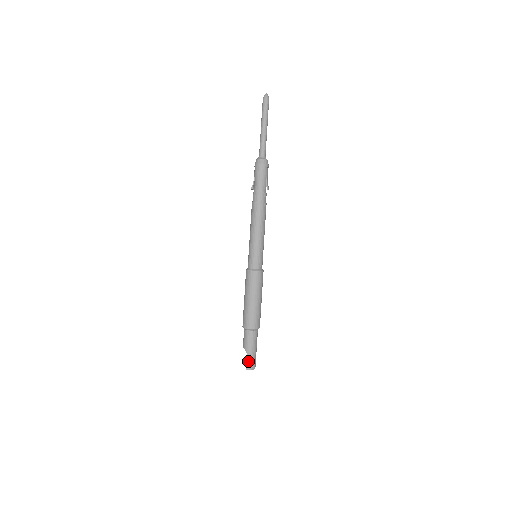
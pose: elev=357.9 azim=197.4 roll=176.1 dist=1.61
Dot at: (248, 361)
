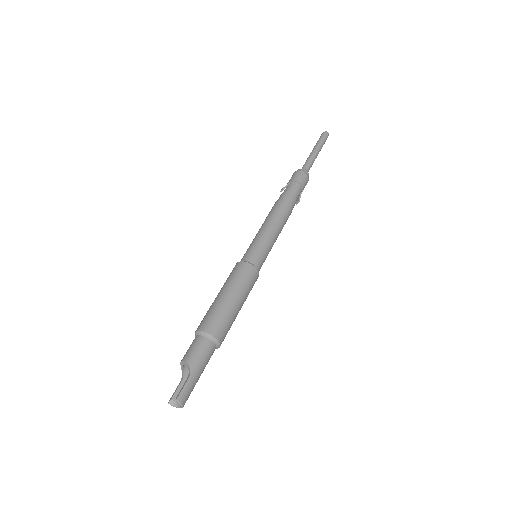
Dot at: (186, 386)
